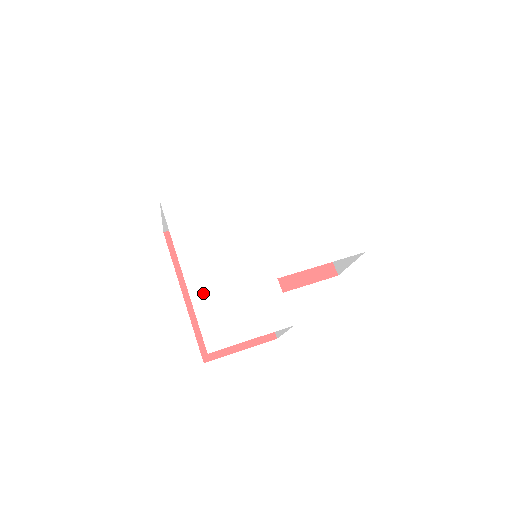
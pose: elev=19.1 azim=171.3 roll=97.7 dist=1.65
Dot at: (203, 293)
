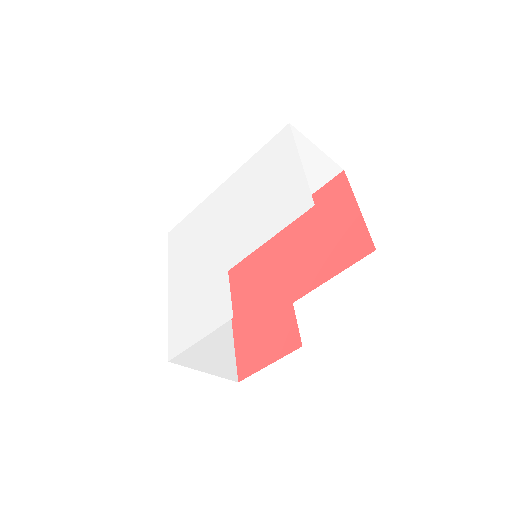
Dot at: (176, 304)
